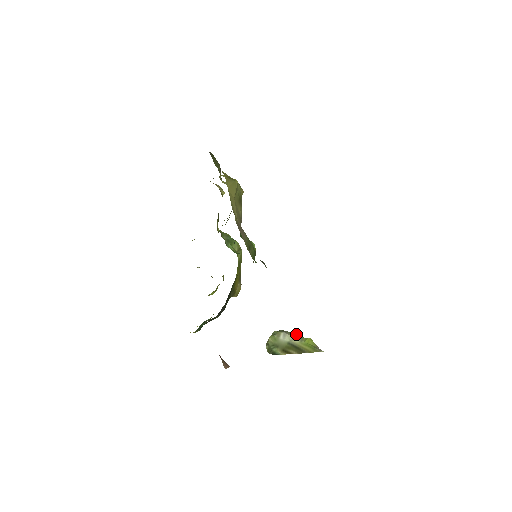
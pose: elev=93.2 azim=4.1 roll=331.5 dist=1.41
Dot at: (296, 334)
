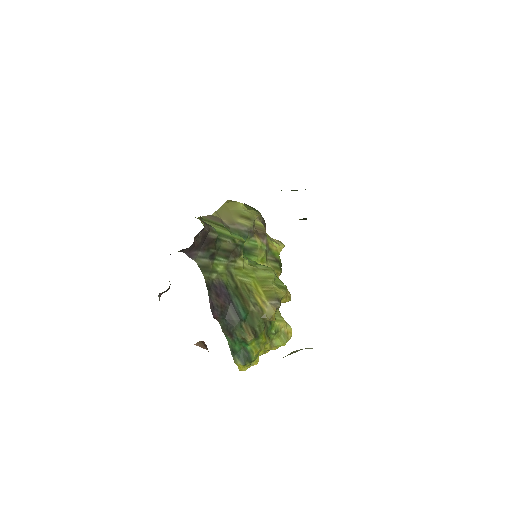
Dot at: occluded
